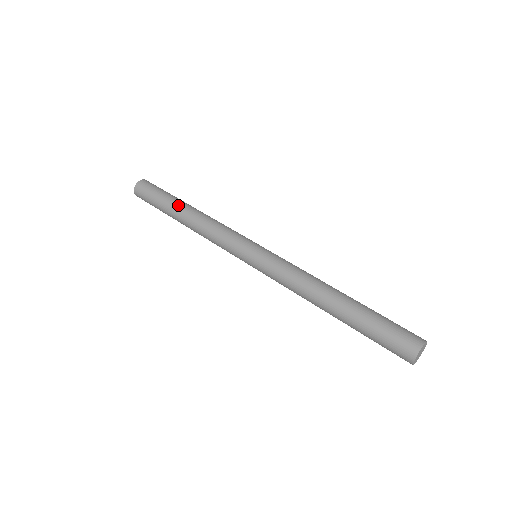
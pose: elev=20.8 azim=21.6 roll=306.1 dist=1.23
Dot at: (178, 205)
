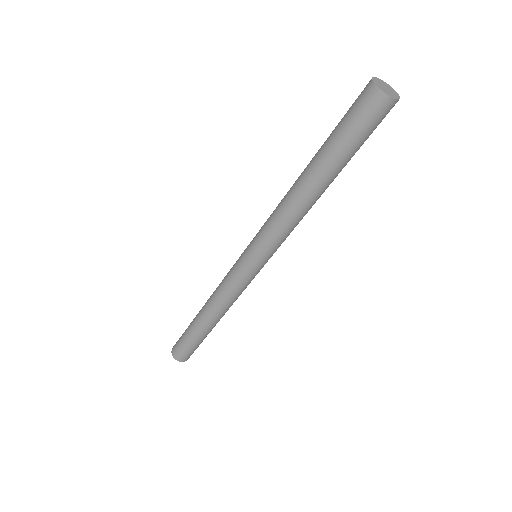
Dot at: occluded
